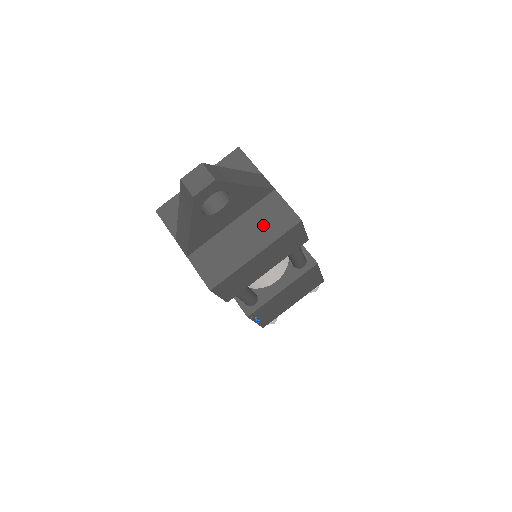
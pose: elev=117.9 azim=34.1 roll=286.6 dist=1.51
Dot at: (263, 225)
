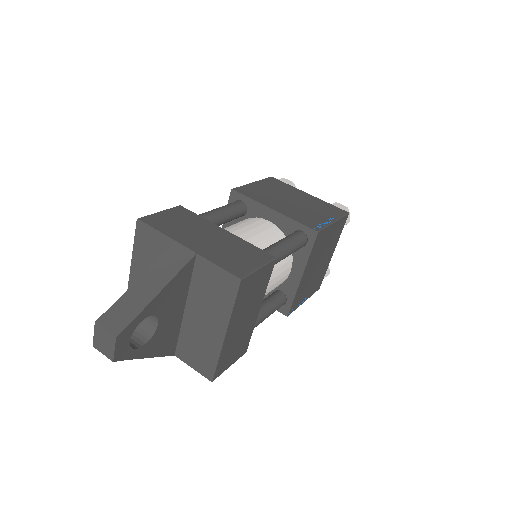
Dot at: (211, 299)
